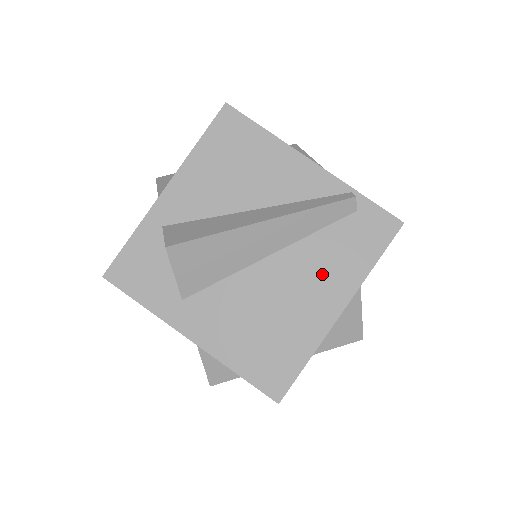
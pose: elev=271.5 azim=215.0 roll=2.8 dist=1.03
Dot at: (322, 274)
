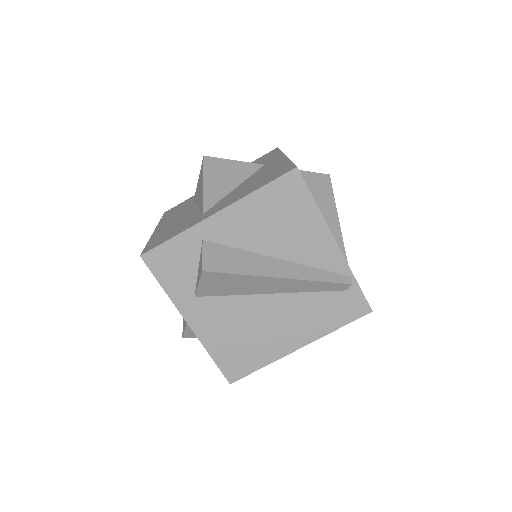
Dot at: (301, 320)
